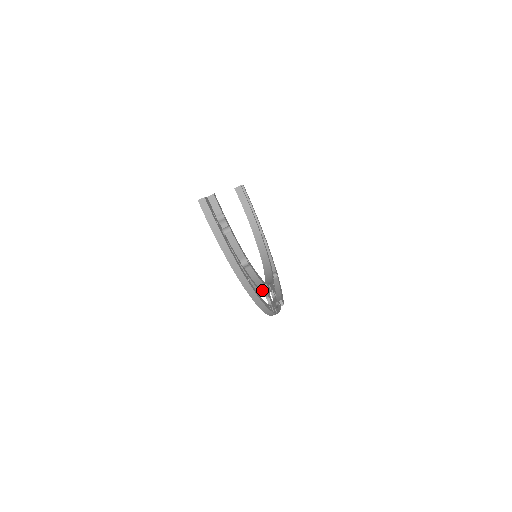
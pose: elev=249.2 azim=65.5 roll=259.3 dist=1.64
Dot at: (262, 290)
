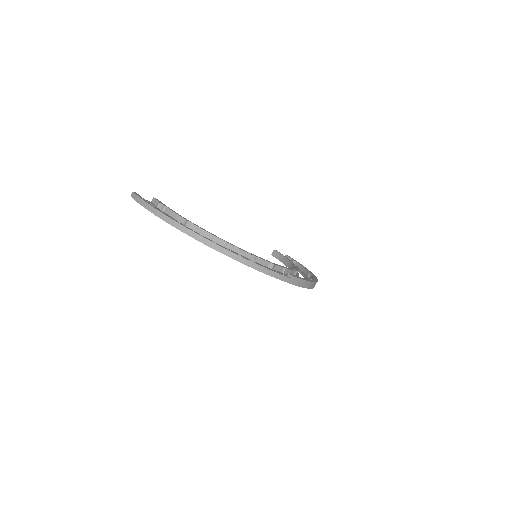
Dot at: occluded
